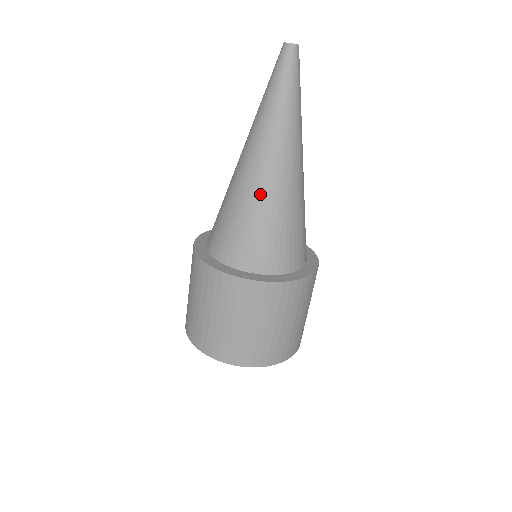
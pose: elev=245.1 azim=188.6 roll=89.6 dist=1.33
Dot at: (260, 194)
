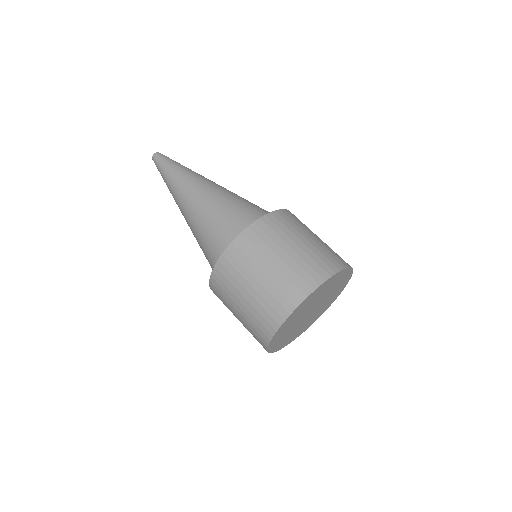
Dot at: (210, 199)
